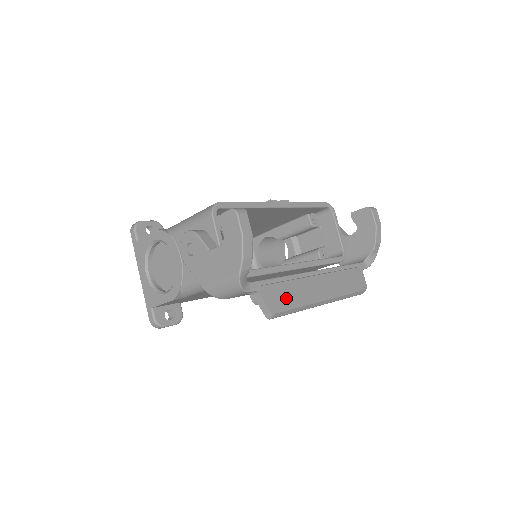
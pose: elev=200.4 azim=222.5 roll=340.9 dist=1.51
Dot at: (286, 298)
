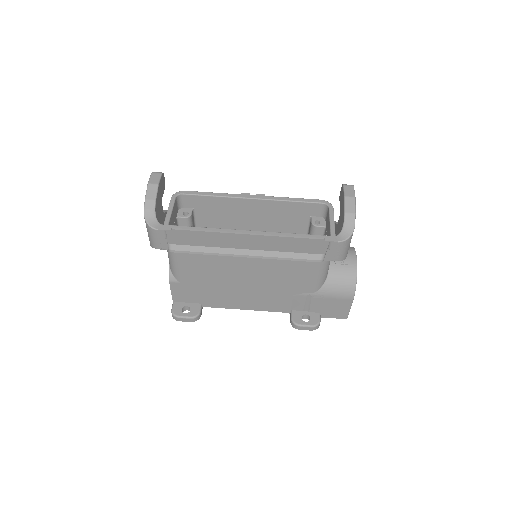
Dot at: (195, 240)
